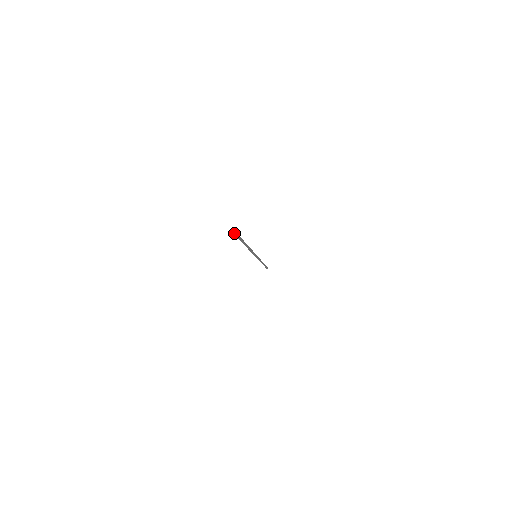
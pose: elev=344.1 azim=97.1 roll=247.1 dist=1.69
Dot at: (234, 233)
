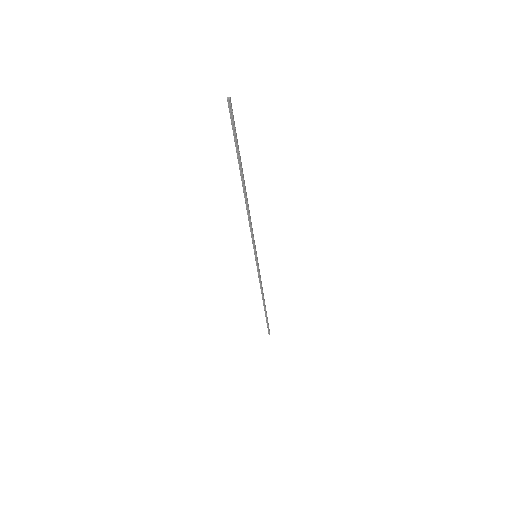
Dot at: (227, 97)
